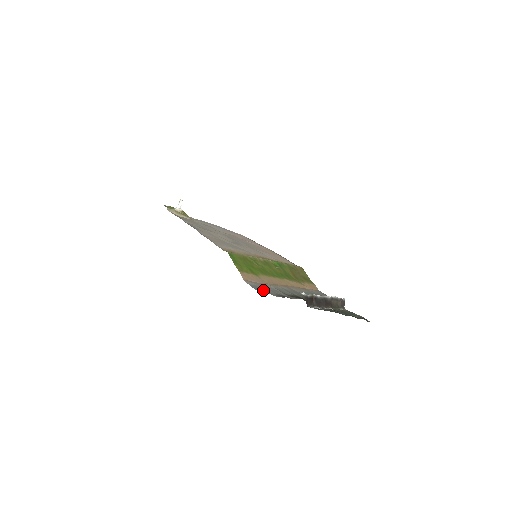
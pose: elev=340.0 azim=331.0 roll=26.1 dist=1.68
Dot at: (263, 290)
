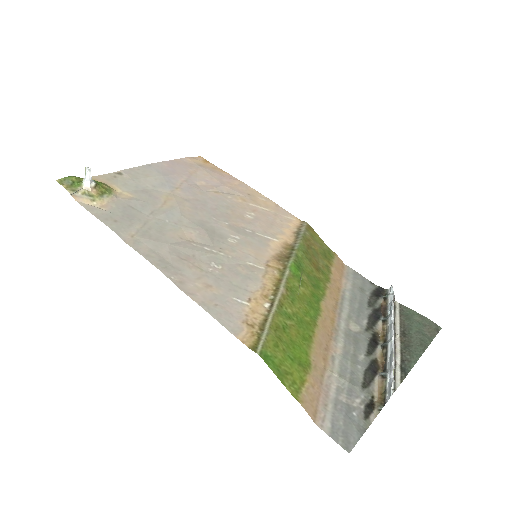
Dot at: (351, 432)
